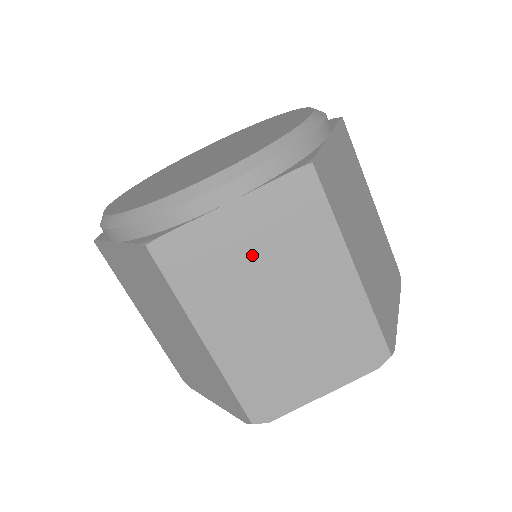
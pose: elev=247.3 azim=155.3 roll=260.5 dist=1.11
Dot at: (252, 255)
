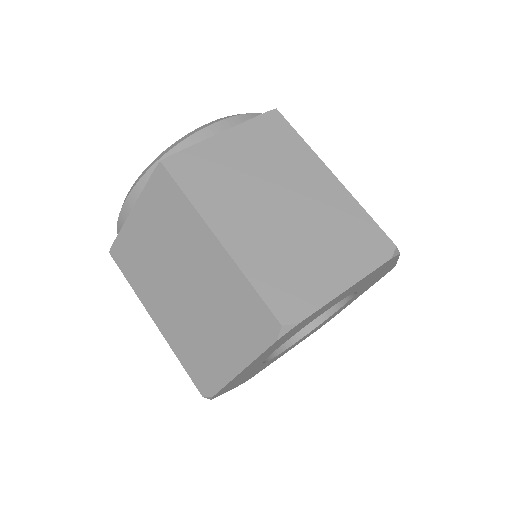
Dot at: (154, 245)
